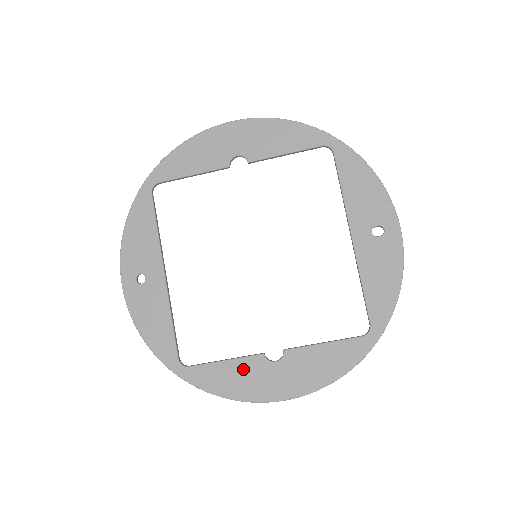
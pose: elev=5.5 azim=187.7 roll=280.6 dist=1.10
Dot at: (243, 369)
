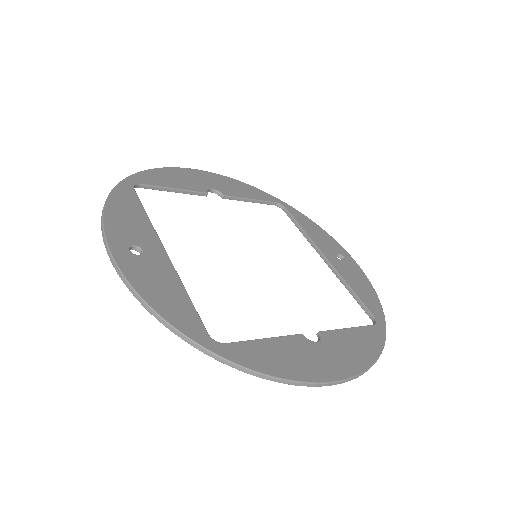
Dot at: (289, 347)
